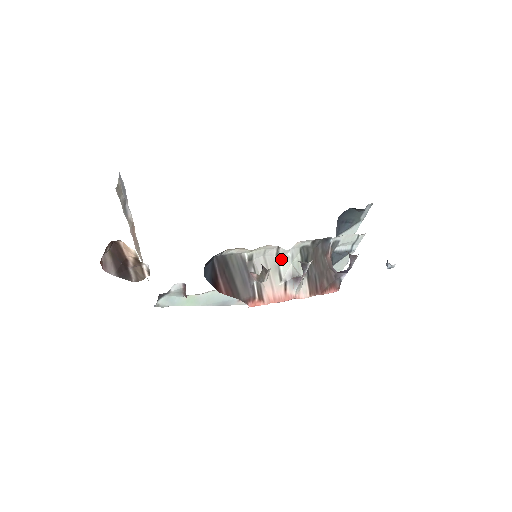
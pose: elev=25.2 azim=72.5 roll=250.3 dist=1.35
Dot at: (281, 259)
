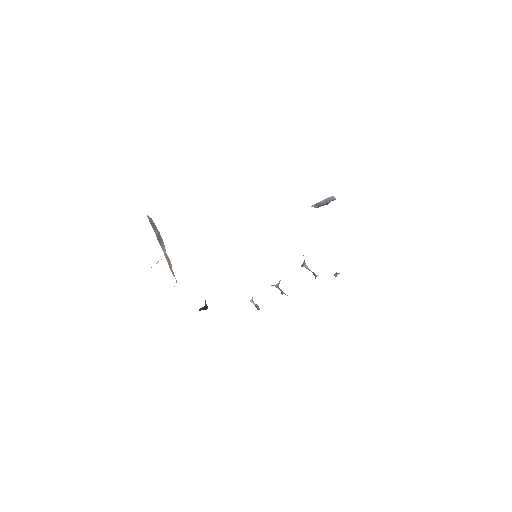
Dot at: occluded
